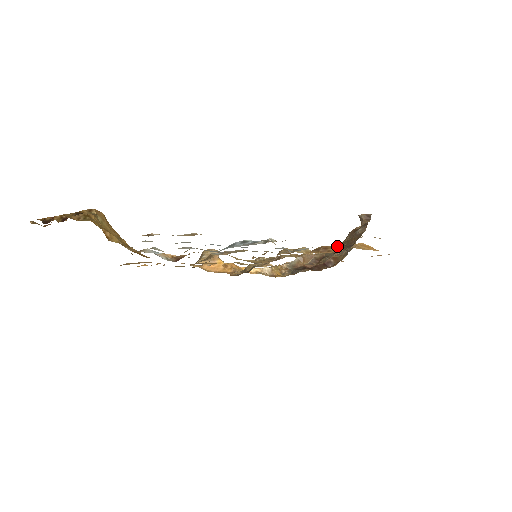
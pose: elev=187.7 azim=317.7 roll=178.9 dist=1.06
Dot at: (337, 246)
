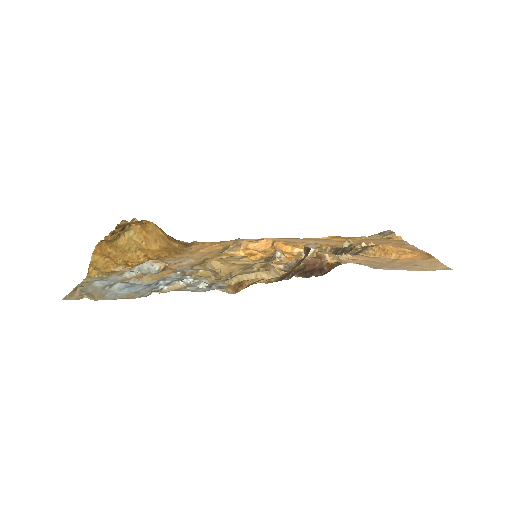
Dot at: (247, 286)
